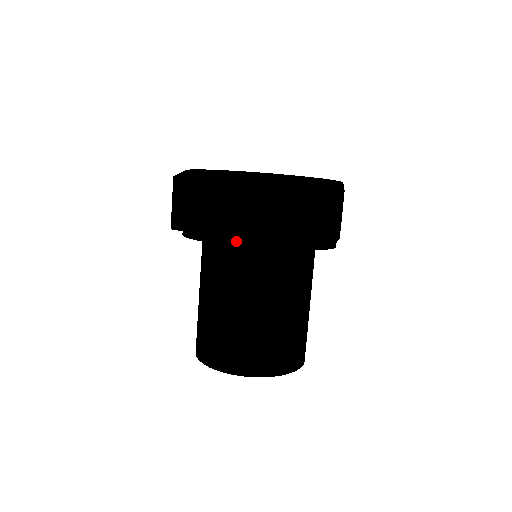
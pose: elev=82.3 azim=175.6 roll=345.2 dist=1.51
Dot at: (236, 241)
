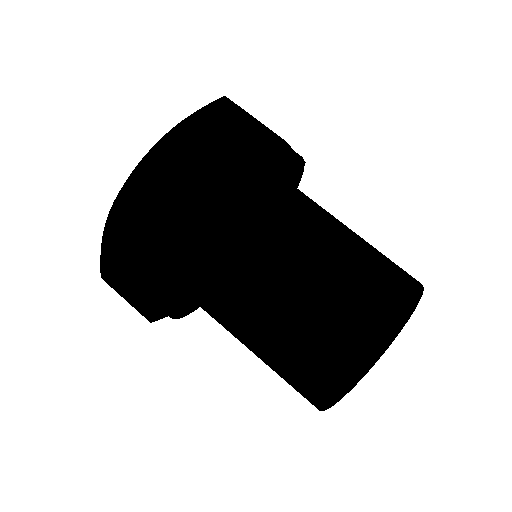
Dot at: (277, 157)
